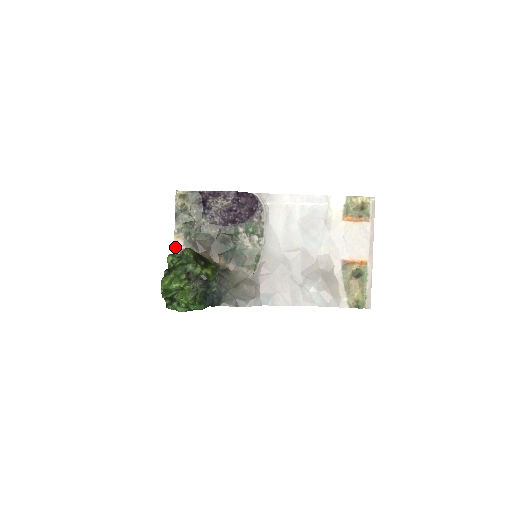
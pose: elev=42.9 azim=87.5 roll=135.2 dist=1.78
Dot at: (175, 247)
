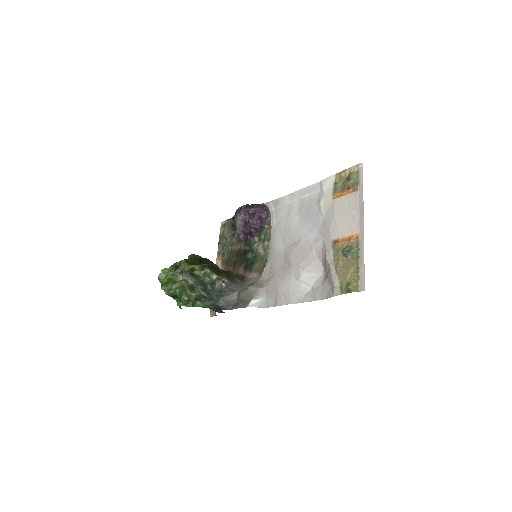
Dot at: occluded
